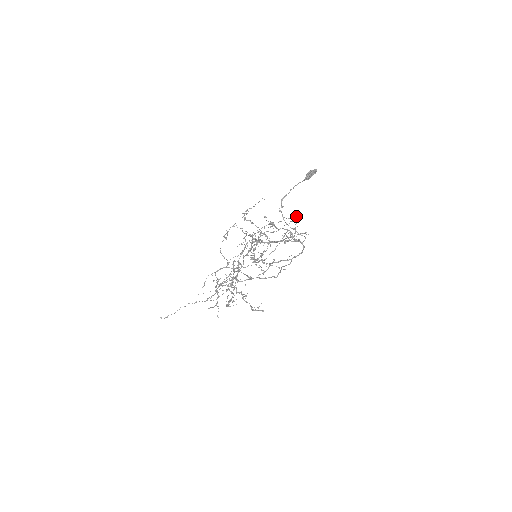
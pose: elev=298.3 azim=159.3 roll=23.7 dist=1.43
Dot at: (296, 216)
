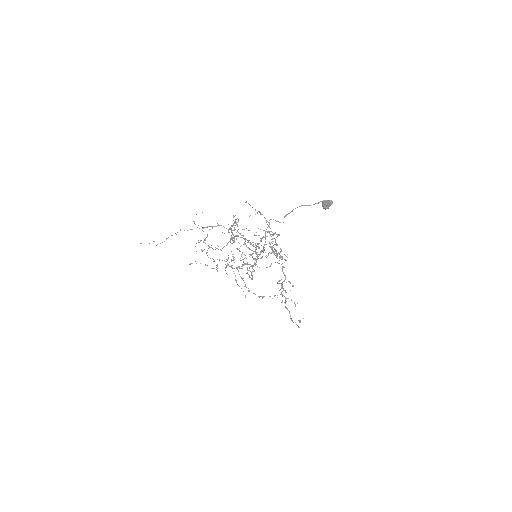
Dot at: (269, 231)
